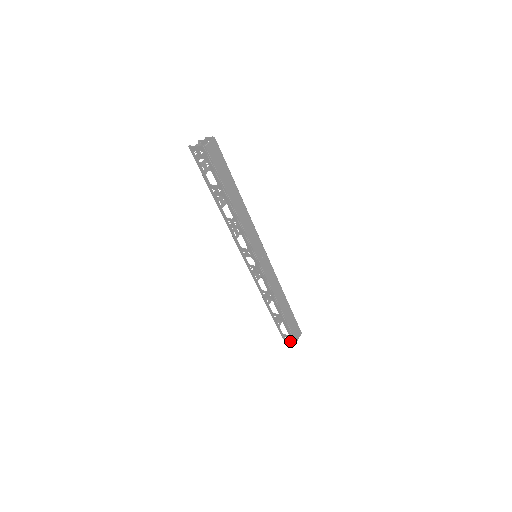
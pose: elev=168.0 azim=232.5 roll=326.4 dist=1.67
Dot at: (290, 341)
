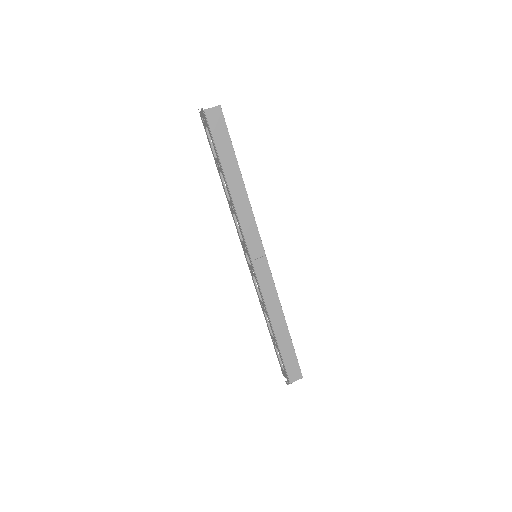
Dot at: (287, 380)
